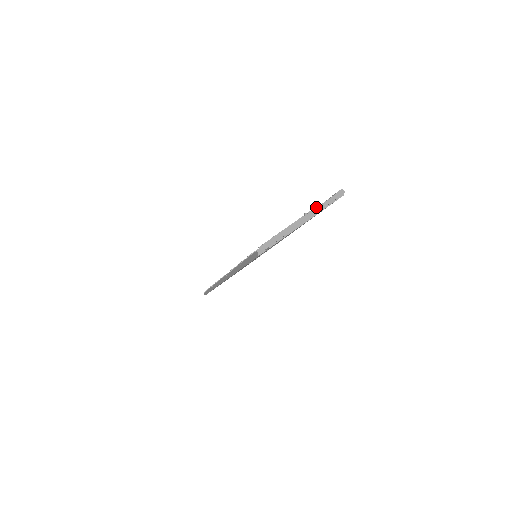
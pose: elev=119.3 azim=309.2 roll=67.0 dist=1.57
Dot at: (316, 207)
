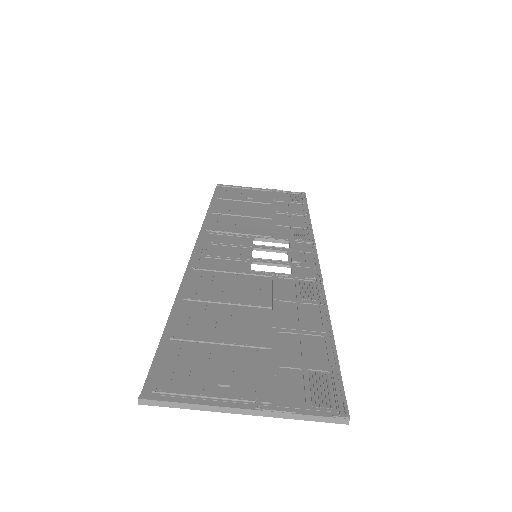
Dot at: (282, 411)
